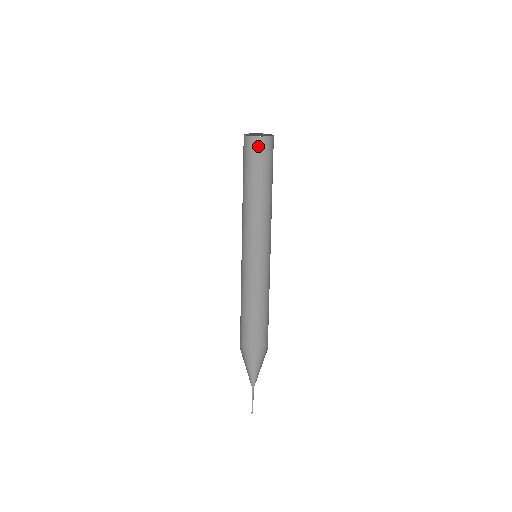
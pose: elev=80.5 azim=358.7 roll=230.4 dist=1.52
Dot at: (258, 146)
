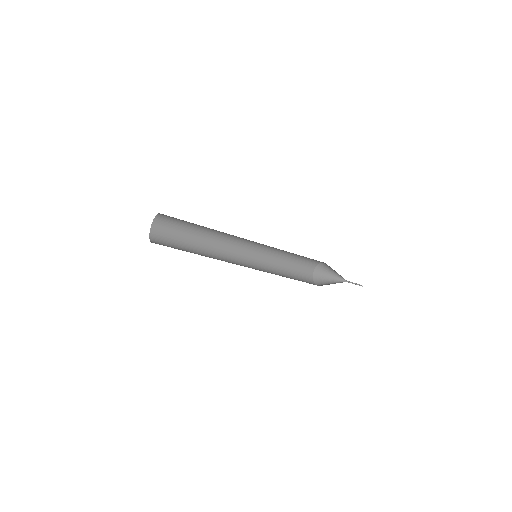
Dot at: (164, 220)
